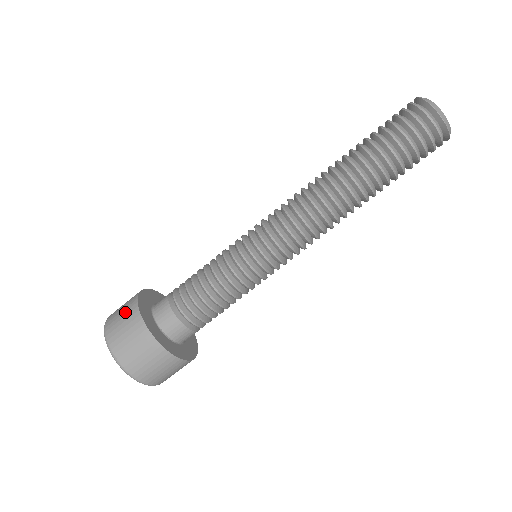
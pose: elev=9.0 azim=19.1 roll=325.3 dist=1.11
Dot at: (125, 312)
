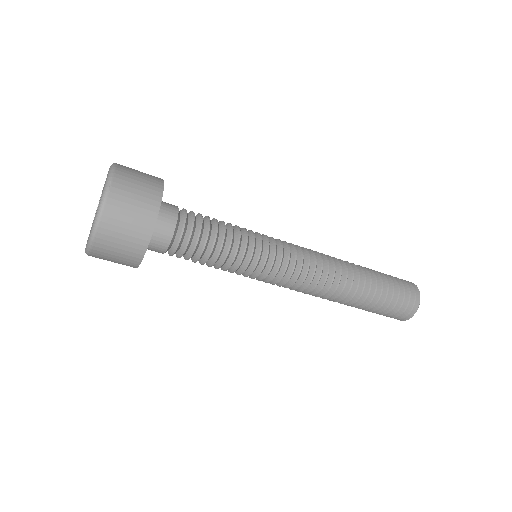
Dot at: occluded
